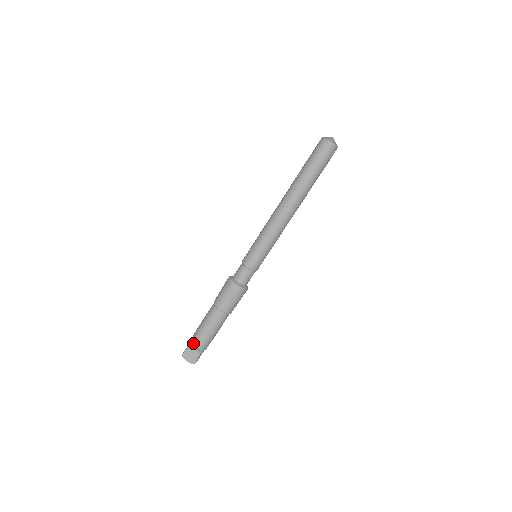
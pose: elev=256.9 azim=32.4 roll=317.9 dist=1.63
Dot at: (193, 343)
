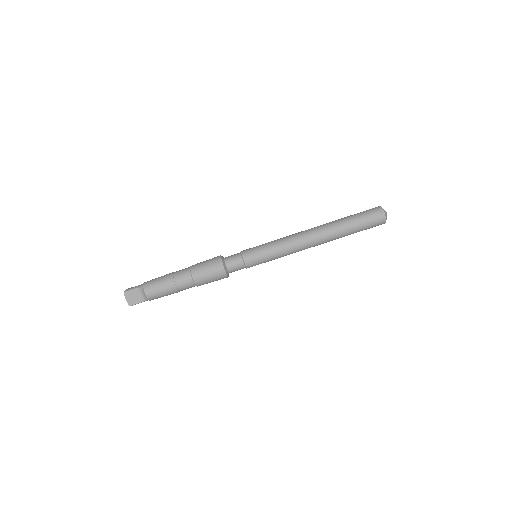
Dot at: (145, 289)
